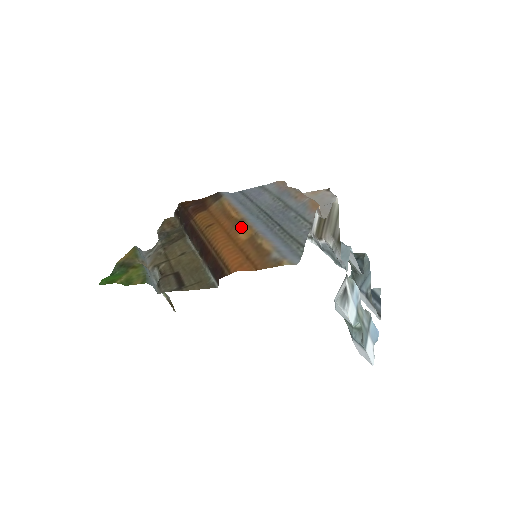
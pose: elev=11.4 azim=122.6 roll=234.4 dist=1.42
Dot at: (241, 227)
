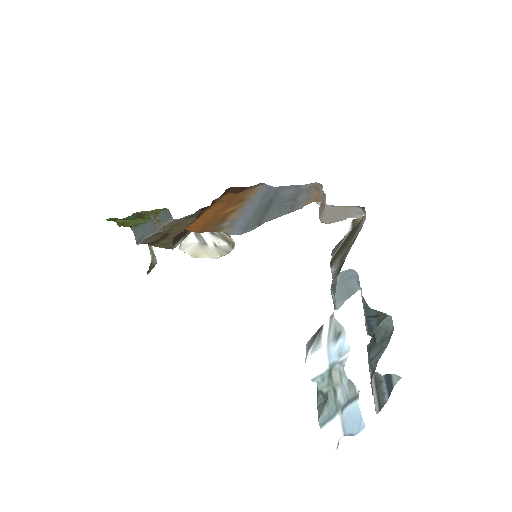
Dot at: (238, 204)
